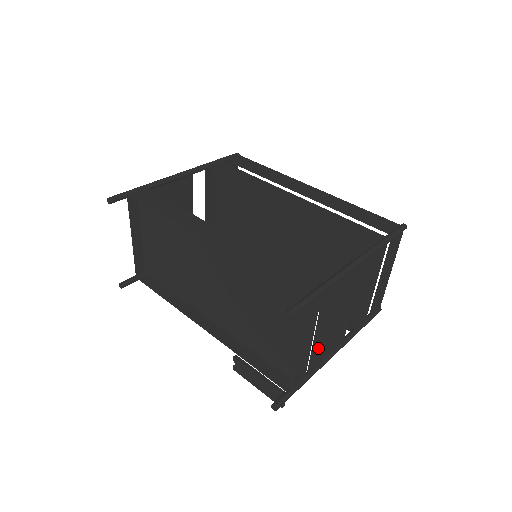
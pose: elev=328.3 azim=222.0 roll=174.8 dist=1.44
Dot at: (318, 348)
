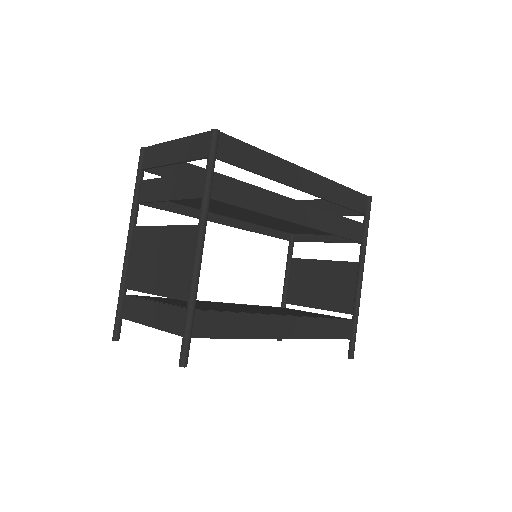
Dot at: (304, 300)
